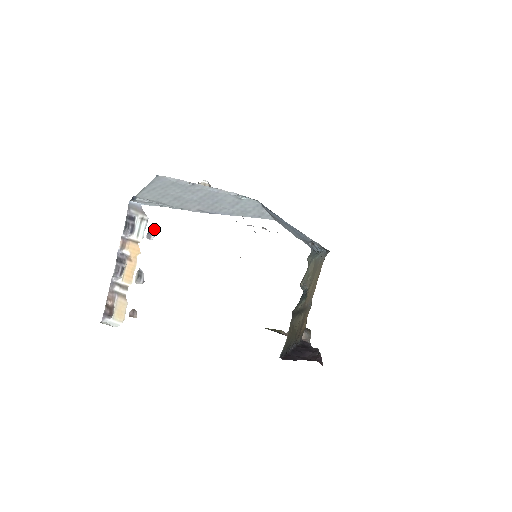
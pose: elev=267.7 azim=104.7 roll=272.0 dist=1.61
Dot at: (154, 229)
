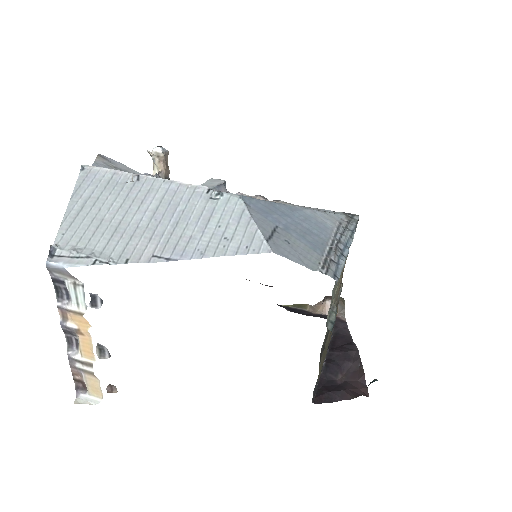
Dot at: (97, 295)
